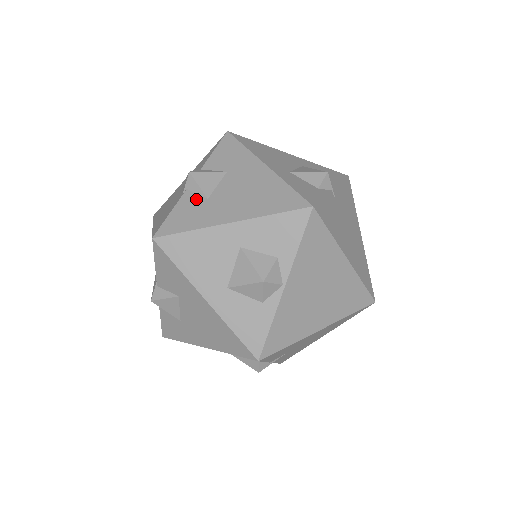
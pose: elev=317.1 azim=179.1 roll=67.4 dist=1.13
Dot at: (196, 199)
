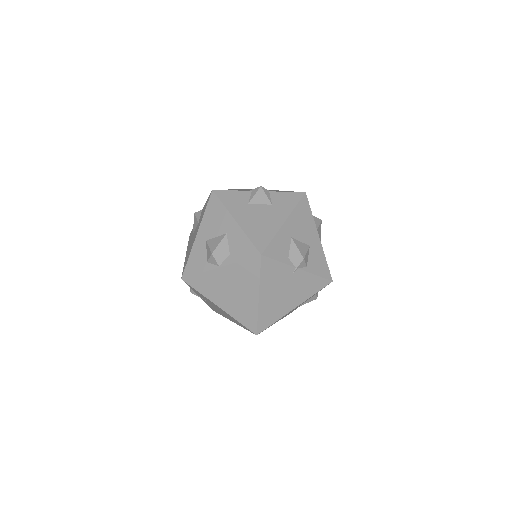
Dot at: (246, 198)
